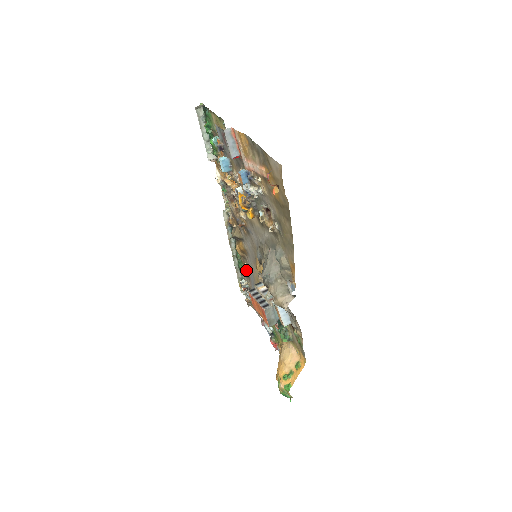
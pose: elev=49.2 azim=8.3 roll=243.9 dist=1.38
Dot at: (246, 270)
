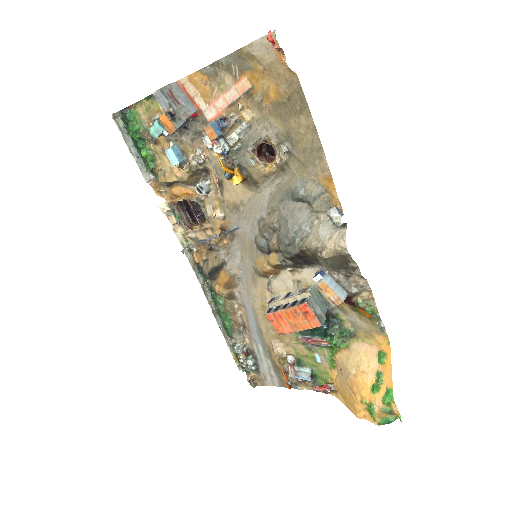
Dot at: (239, 317)
